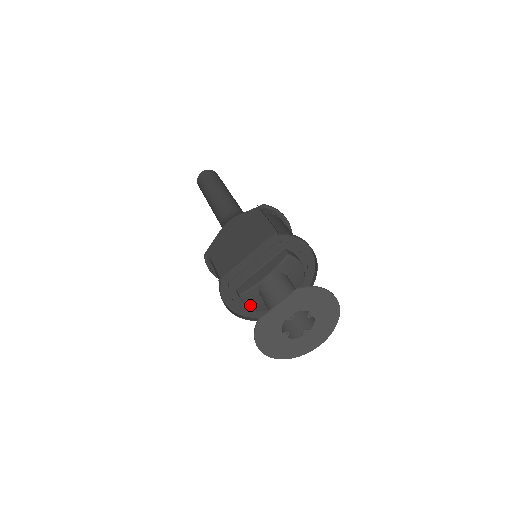
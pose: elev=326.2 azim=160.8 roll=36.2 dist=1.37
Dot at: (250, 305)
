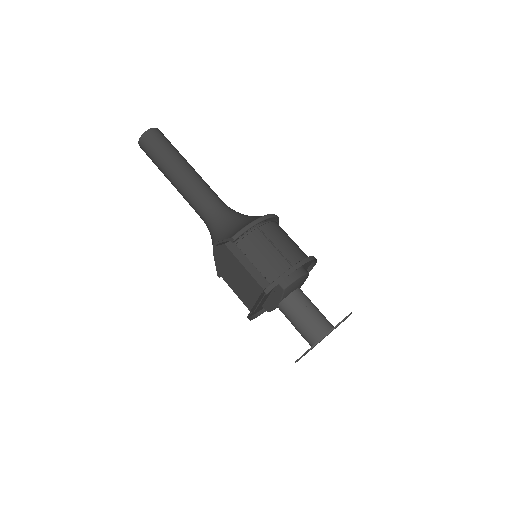
Dot at: occluded
